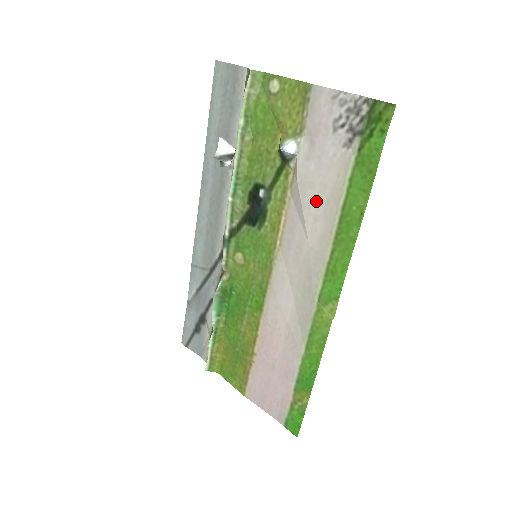
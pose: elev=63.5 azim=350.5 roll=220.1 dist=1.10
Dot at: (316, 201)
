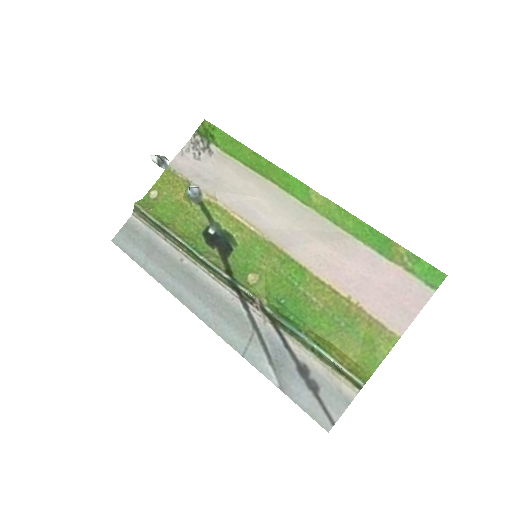
Dot at: (234, 183)
